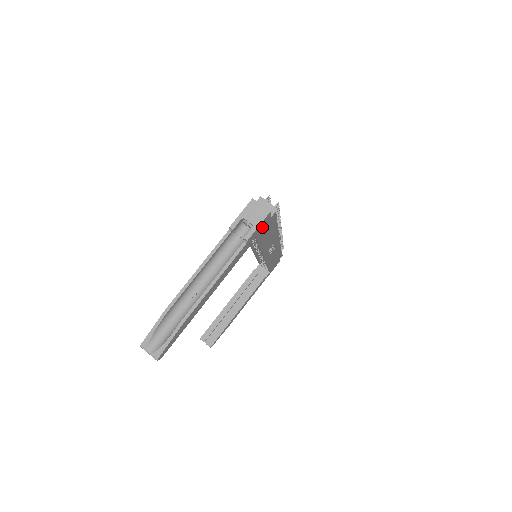
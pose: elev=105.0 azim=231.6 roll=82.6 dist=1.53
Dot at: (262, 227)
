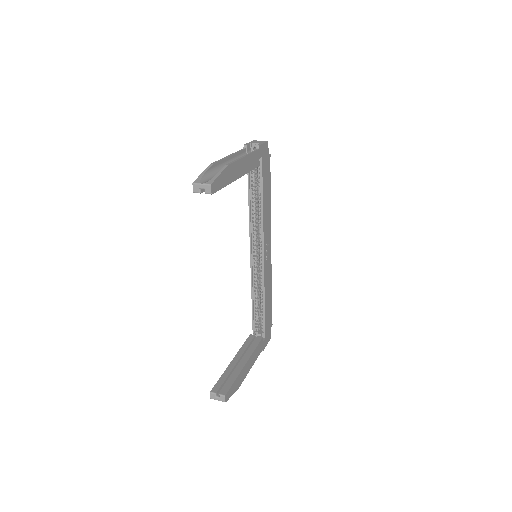
Dot at: (265, 156)
